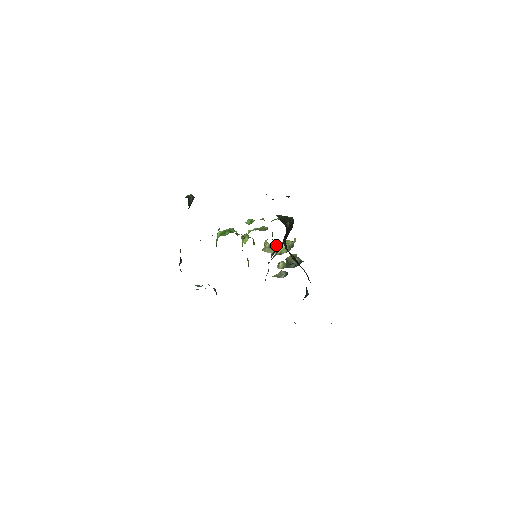
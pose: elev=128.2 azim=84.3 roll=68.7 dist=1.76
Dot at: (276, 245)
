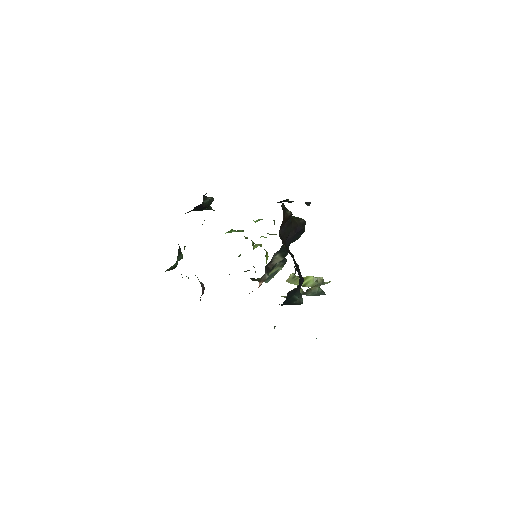
Dot at: occluded
